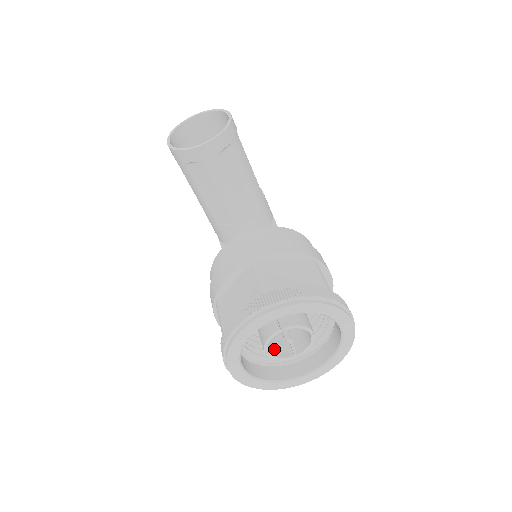
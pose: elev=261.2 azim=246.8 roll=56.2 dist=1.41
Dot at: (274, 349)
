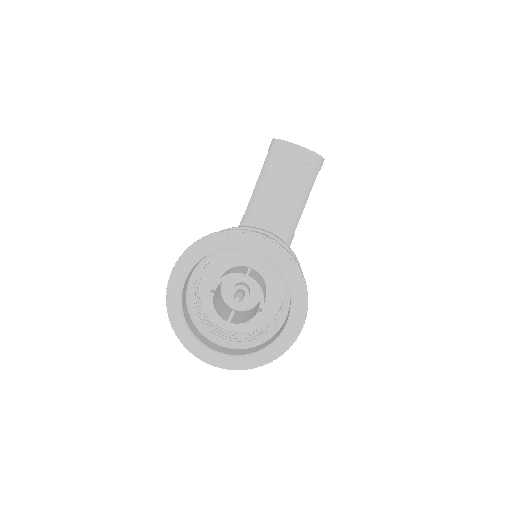
Dot at: (216, 304)
